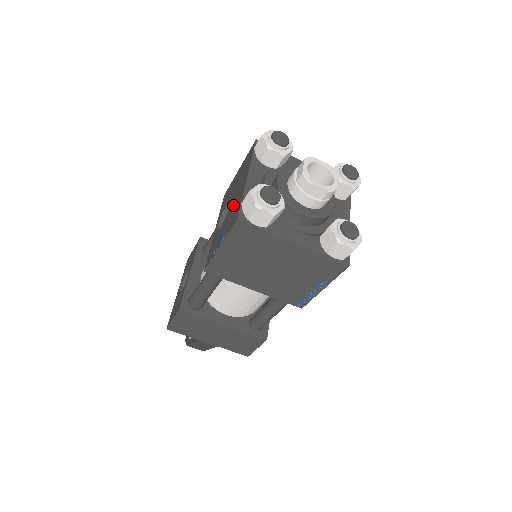
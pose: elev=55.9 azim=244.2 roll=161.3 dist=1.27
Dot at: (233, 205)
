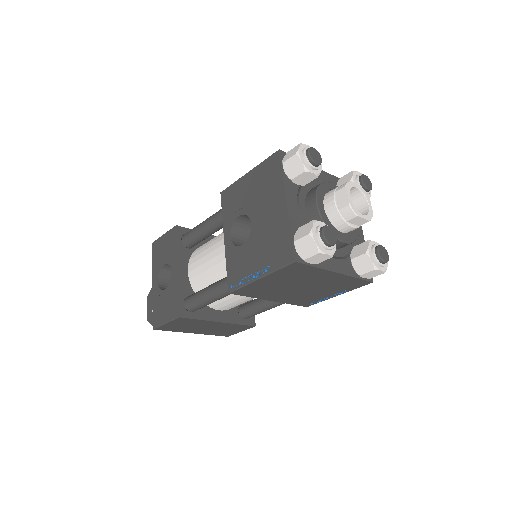
Dot at: (266, 229)
